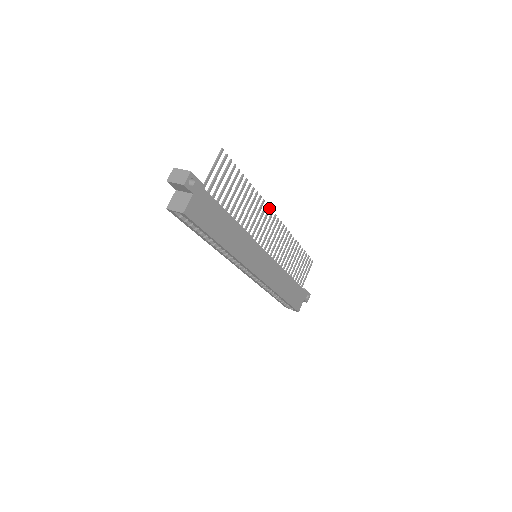
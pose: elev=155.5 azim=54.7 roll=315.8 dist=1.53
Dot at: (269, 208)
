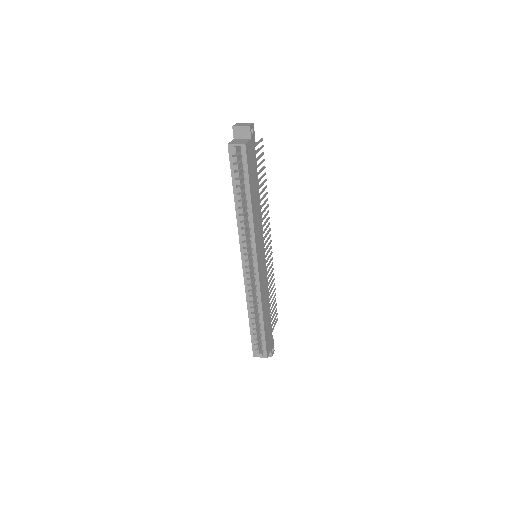
Dot at: (269, 222)
